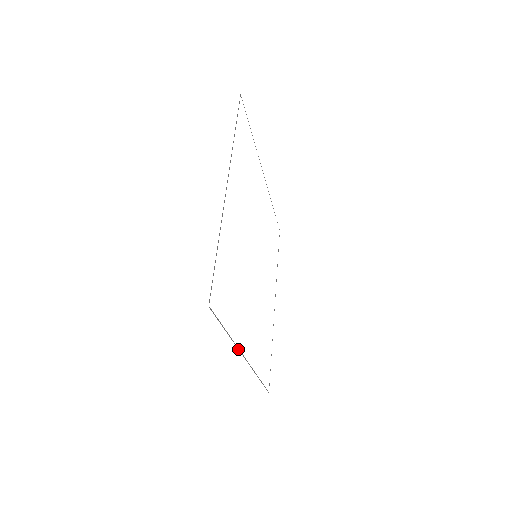
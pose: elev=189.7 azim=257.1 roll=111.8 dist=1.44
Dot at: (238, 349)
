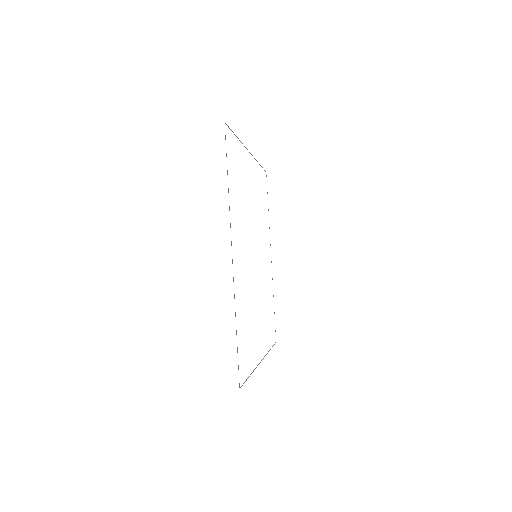
Dot at: occluded
